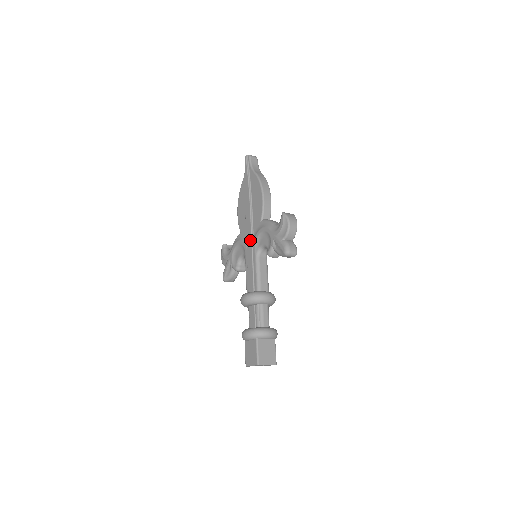
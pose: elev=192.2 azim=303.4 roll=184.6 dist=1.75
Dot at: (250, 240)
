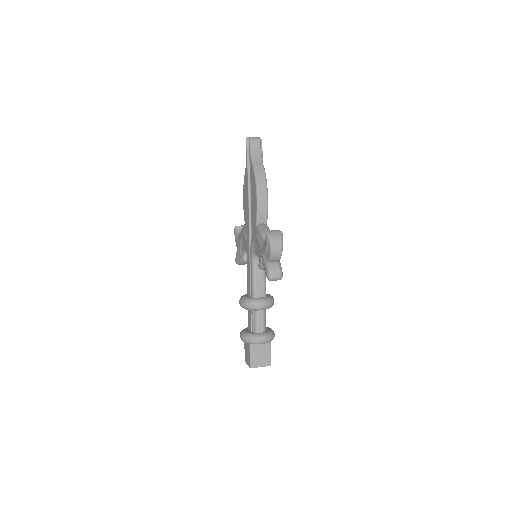
Dot at: (248, 241)
